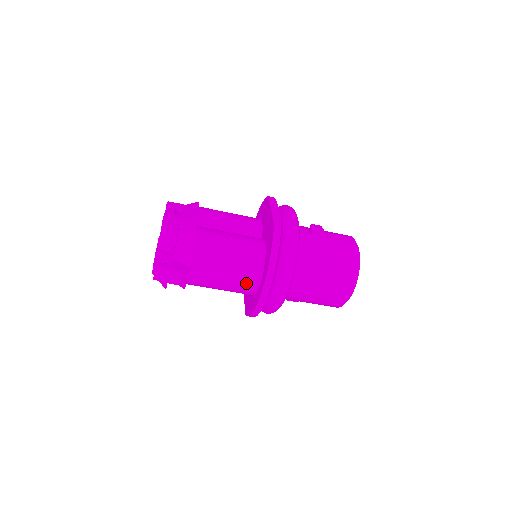
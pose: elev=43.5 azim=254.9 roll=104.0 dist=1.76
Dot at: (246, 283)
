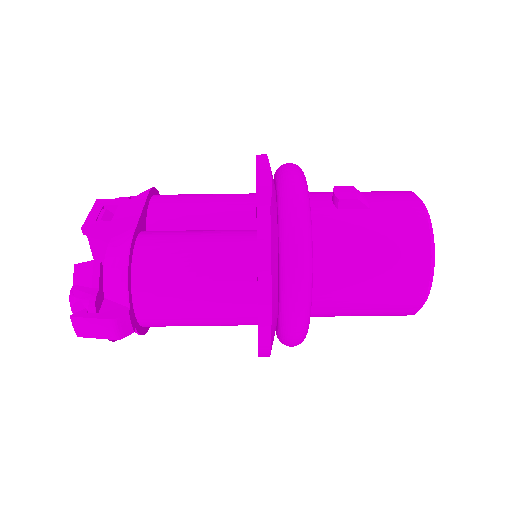
Dot at: (234, 313)
